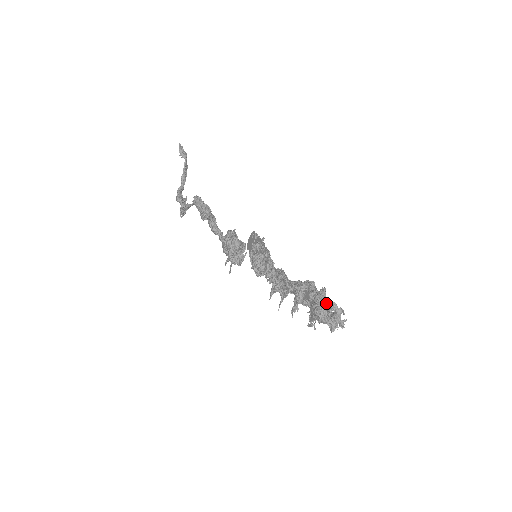
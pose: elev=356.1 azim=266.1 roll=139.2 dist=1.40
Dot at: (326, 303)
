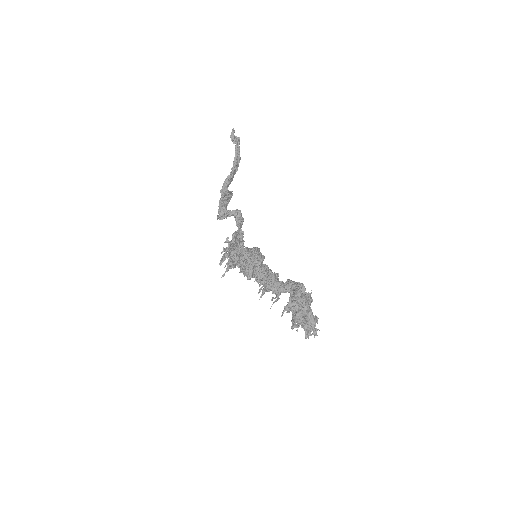
Dot at: (301, 311)
